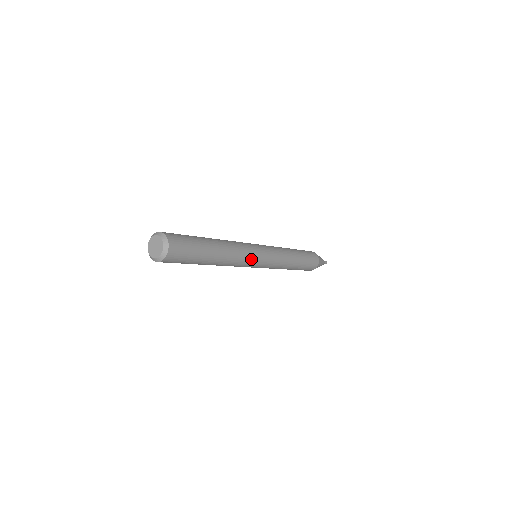
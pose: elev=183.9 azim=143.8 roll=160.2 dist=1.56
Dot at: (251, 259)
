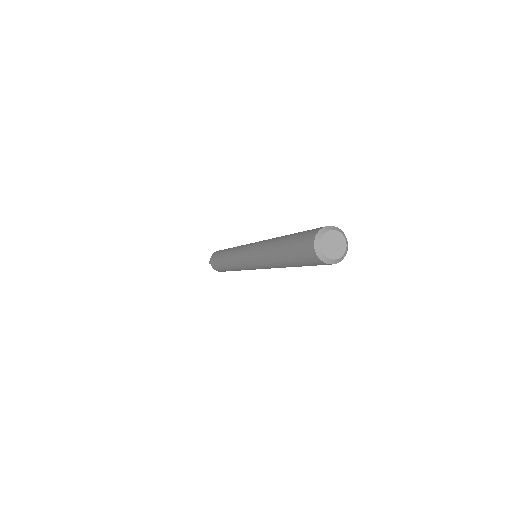
Dot at: occluded
